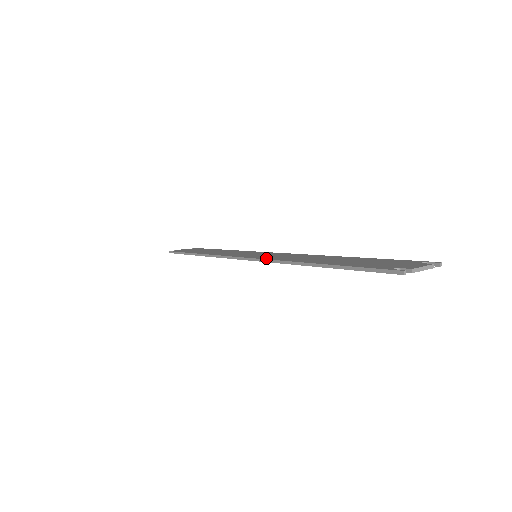
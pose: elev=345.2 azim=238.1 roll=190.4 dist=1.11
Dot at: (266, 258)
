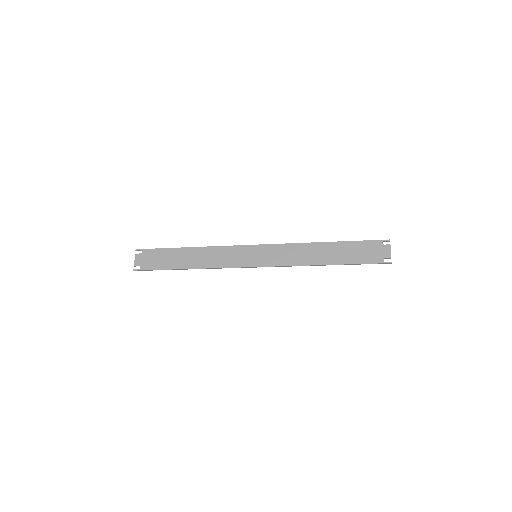
Dot at: (283, 264)
